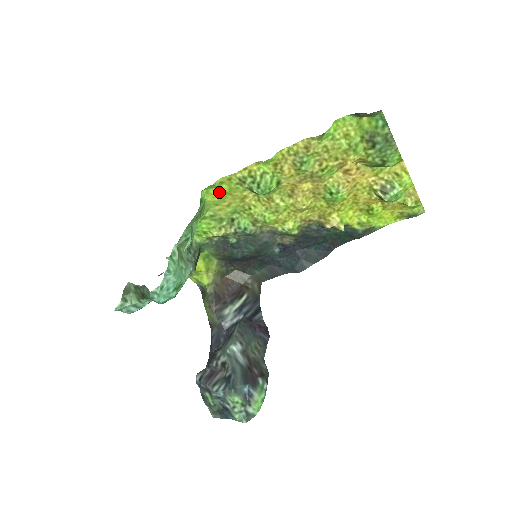
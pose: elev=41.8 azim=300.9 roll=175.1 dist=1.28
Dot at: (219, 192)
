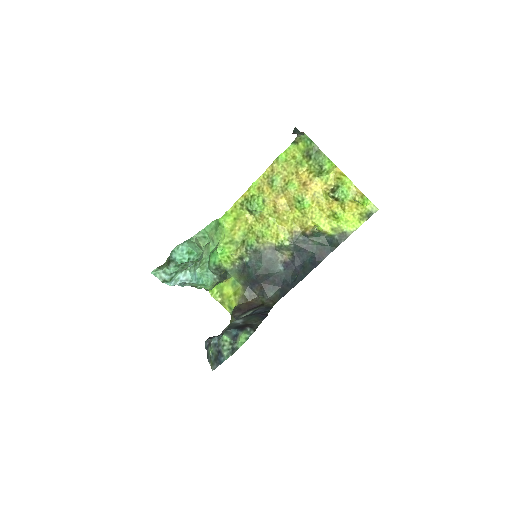
Dot at: (232, 220)
